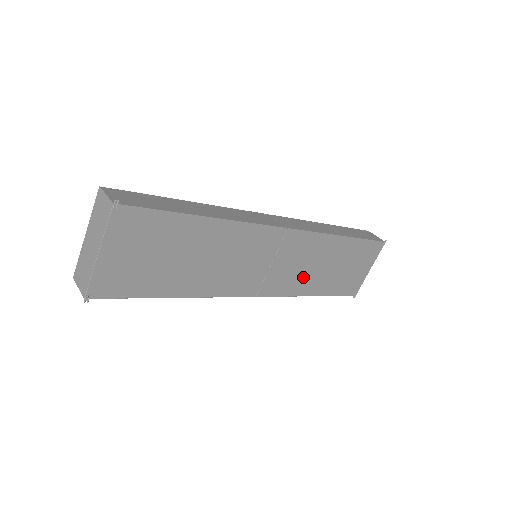
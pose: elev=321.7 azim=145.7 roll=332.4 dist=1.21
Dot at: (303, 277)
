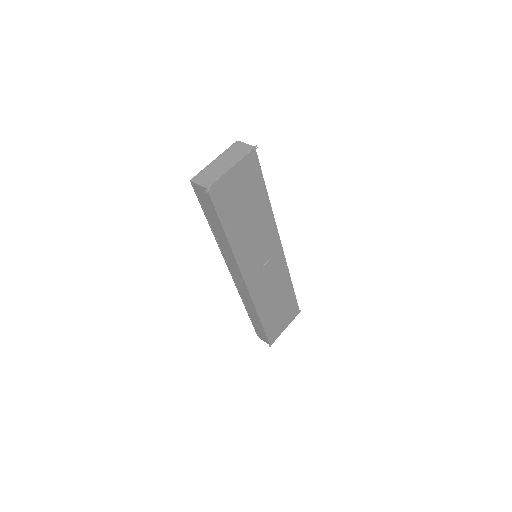
Dot at: (266, 295)
